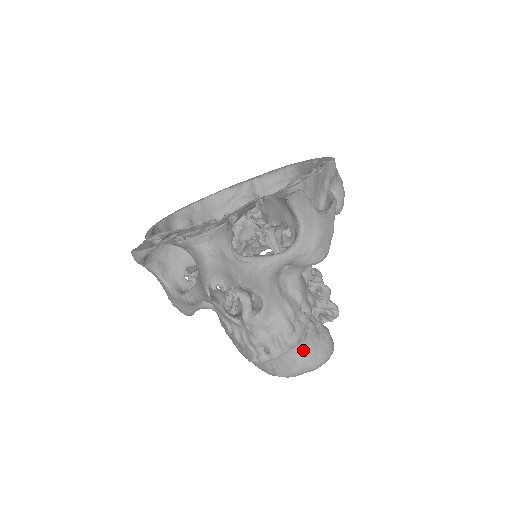
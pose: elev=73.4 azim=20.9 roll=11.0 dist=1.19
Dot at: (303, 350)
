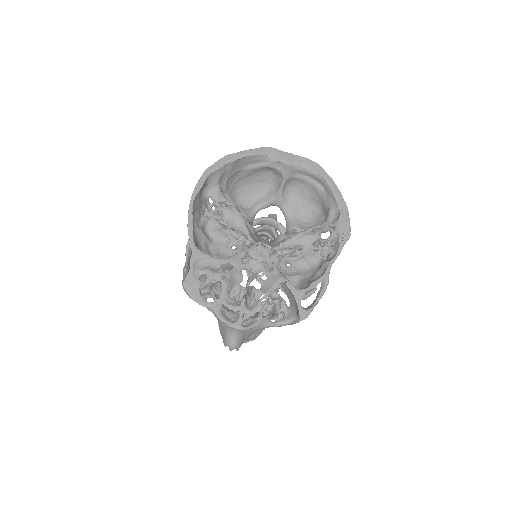
Dot at: occluded
